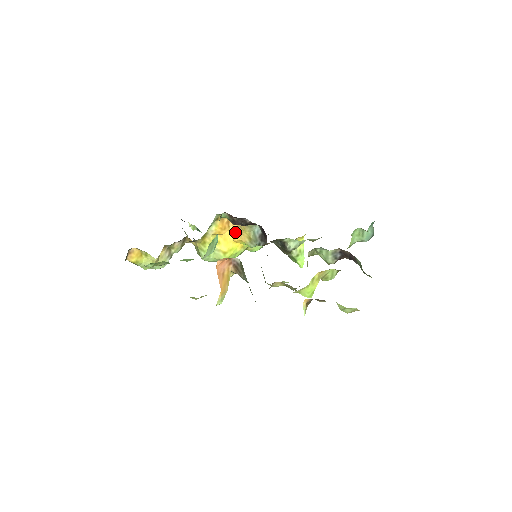
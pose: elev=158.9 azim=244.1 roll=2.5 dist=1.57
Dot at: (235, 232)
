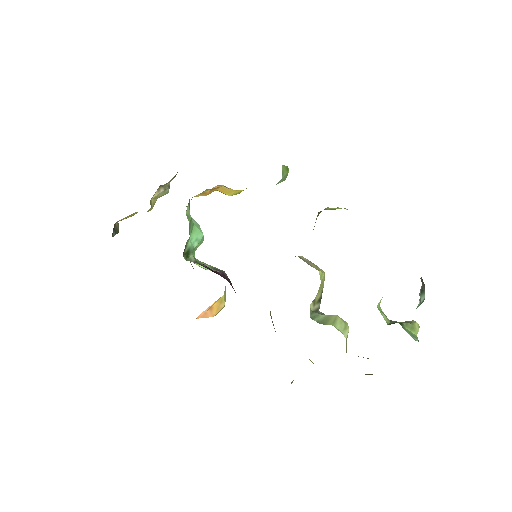
Dot at: occluded
